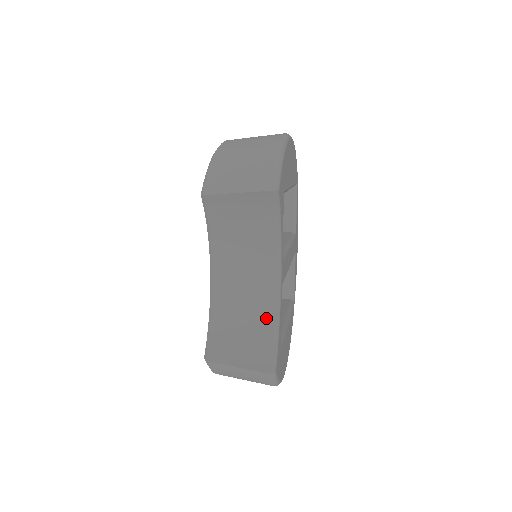
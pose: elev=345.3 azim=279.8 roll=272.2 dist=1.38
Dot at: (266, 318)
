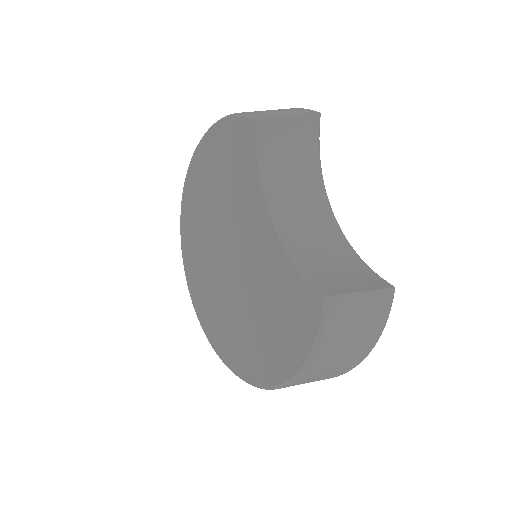
Dot at: (346, 250)
